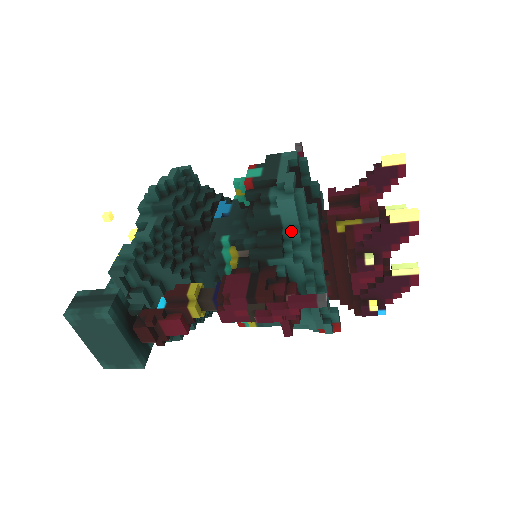
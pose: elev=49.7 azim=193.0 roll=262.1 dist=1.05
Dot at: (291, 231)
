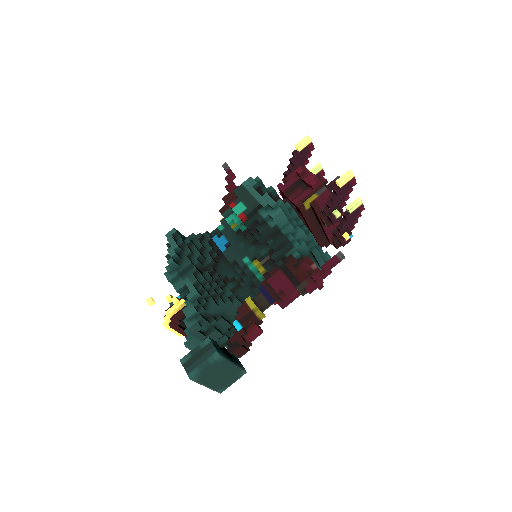
Dot at: (287, 229)
